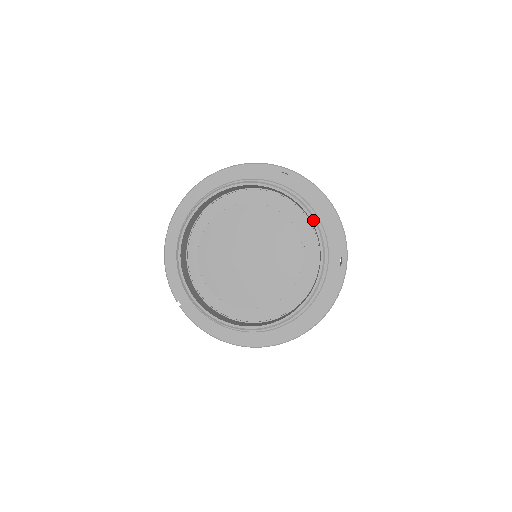
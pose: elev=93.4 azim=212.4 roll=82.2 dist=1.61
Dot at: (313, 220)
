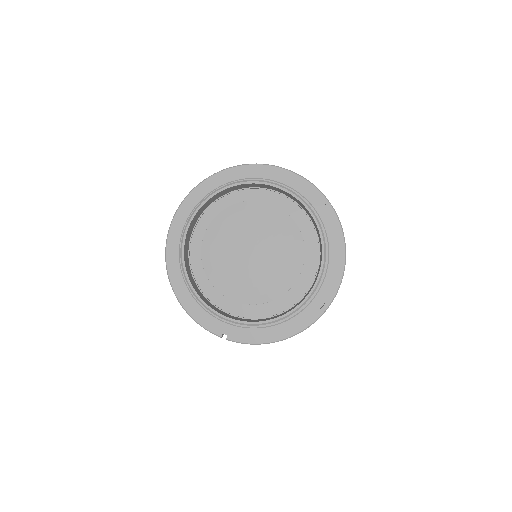
Dot at: (280, 187)
